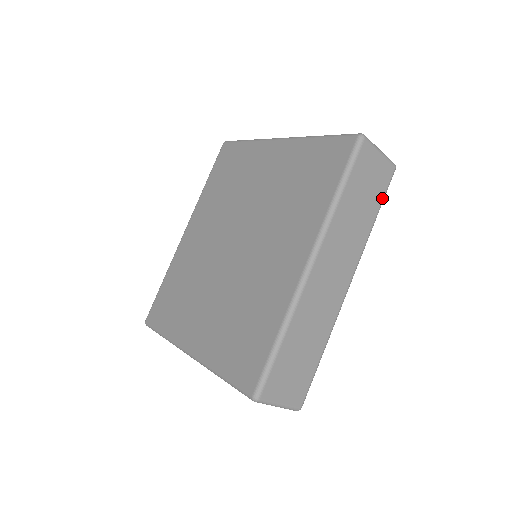
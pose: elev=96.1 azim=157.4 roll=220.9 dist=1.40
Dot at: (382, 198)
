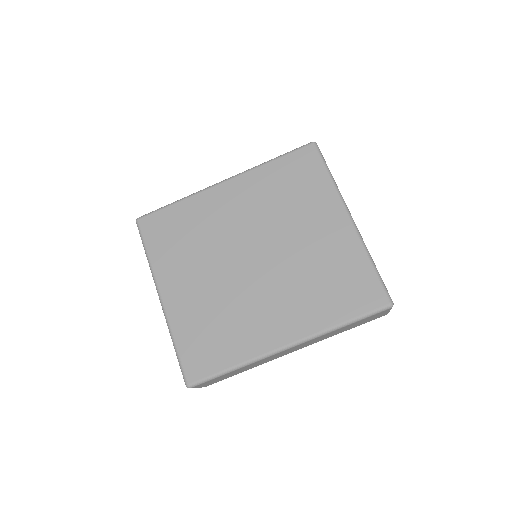
Dot at: (361, 324)
